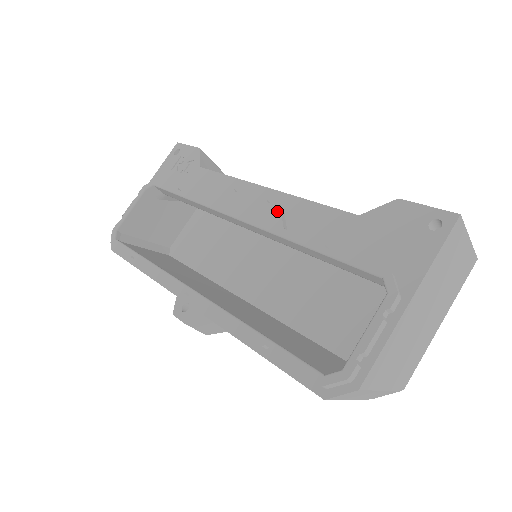
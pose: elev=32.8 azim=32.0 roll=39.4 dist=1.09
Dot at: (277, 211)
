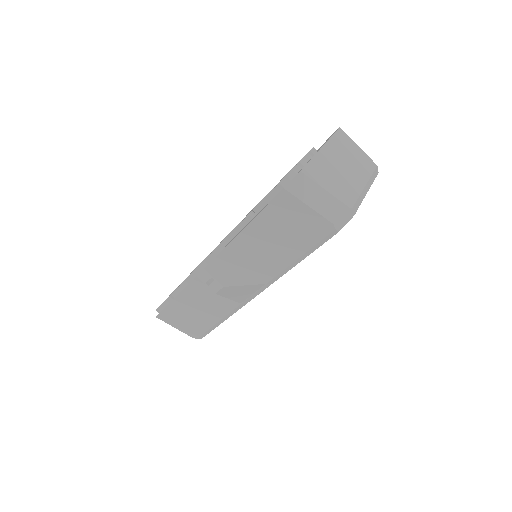
Dot at: occluded
